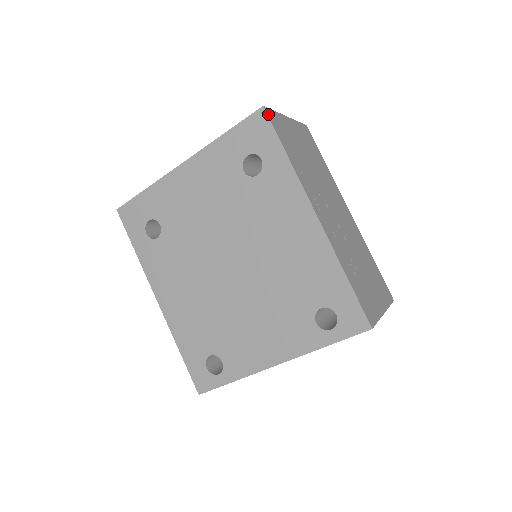
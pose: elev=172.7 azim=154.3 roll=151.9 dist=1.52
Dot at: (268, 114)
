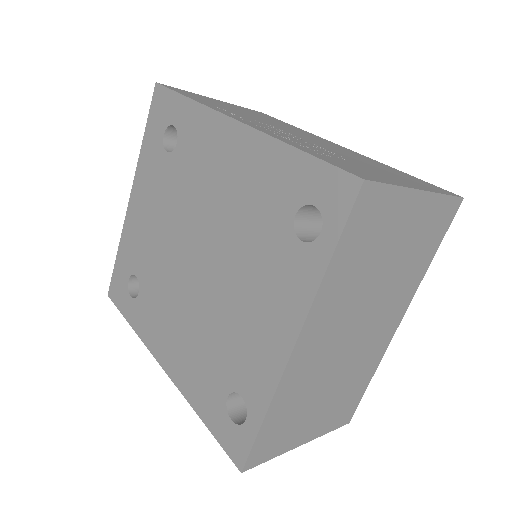
Dot at: (163, 85)
